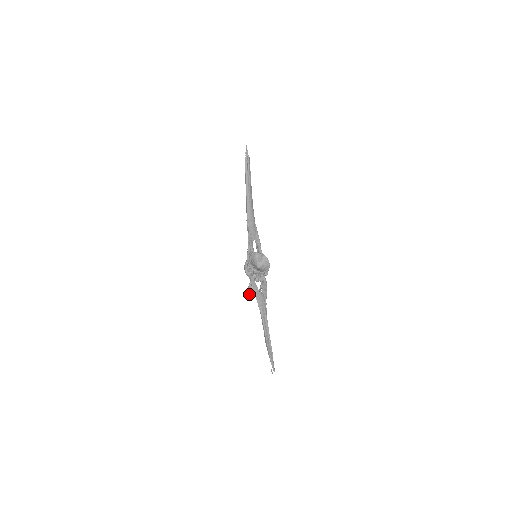
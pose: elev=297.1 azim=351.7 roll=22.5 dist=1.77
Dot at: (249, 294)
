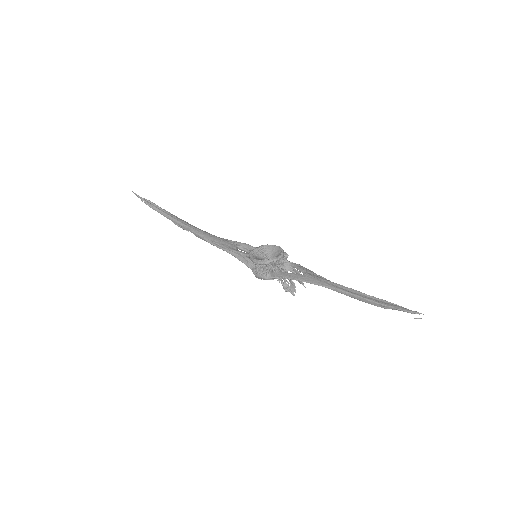
Dot at: (294, 294)
